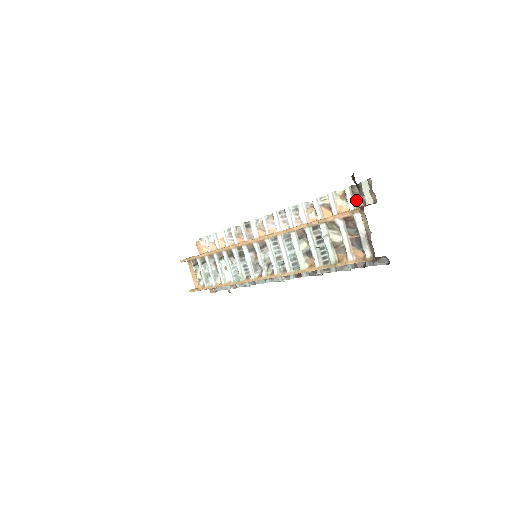
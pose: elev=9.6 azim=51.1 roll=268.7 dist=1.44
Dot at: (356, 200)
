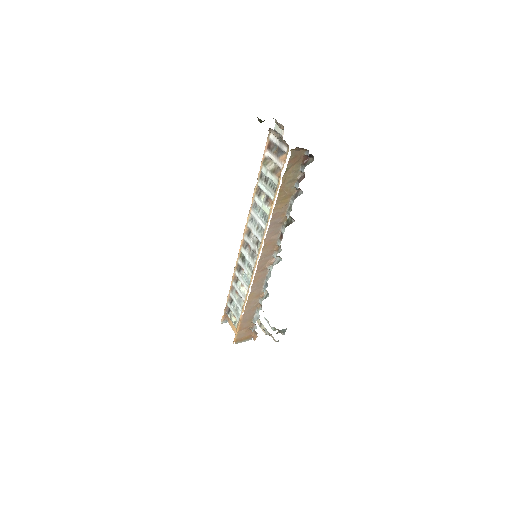
Dot at: occluded
